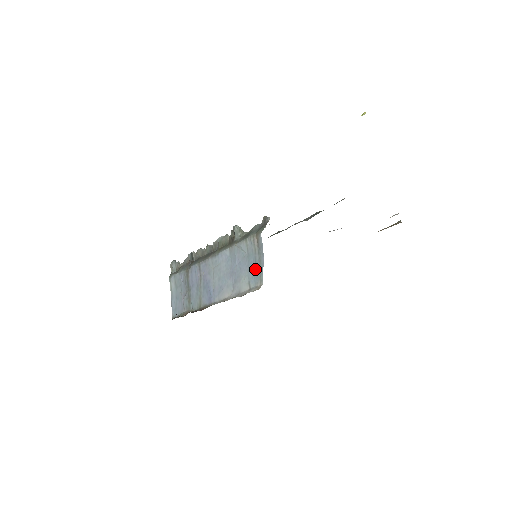
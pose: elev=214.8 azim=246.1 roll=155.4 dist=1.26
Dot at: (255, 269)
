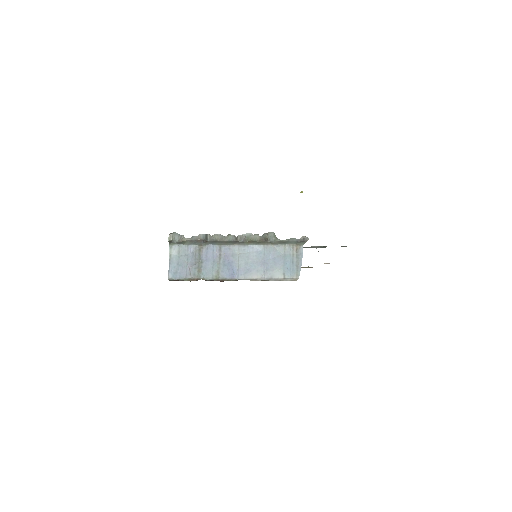
Dot at: (292, 266)
